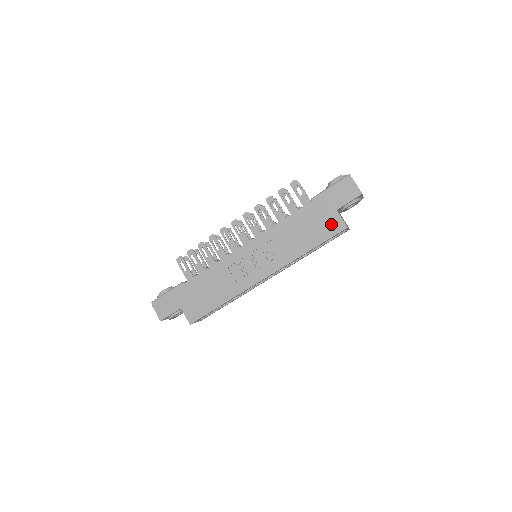
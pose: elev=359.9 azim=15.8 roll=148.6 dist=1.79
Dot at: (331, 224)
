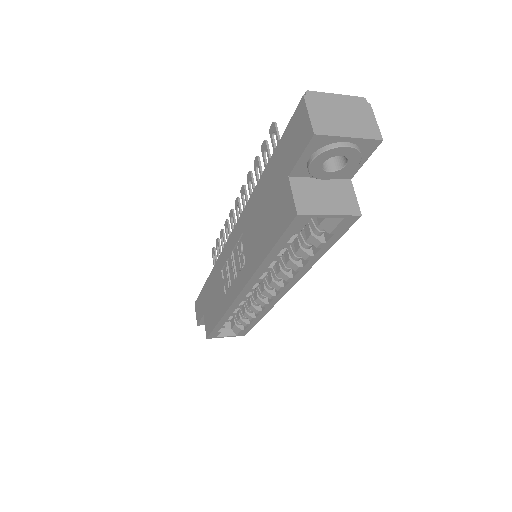
Dot at: (283, 206)
